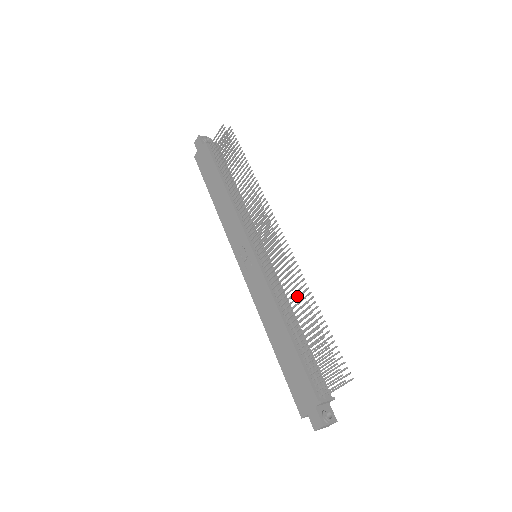
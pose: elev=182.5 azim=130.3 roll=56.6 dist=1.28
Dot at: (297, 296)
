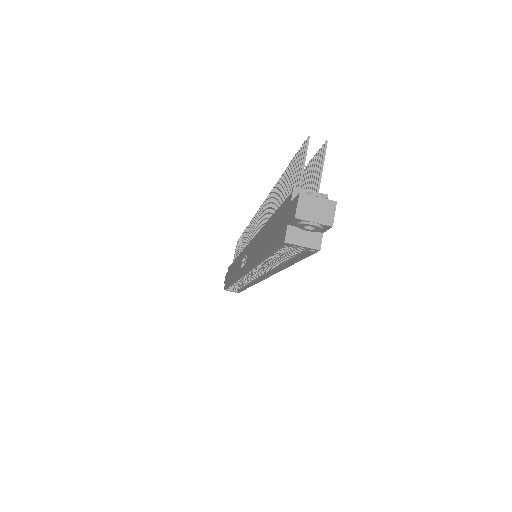
Dot at: occluded
